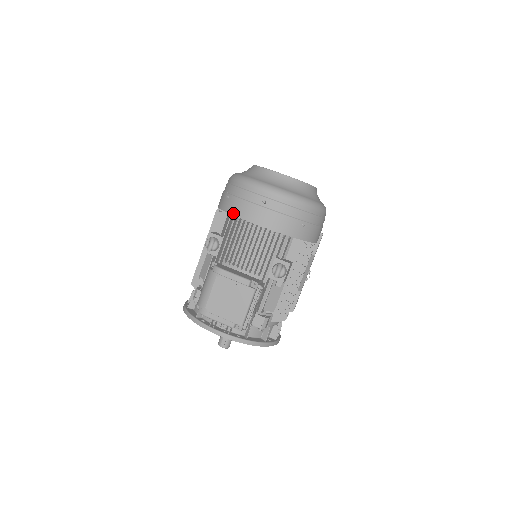
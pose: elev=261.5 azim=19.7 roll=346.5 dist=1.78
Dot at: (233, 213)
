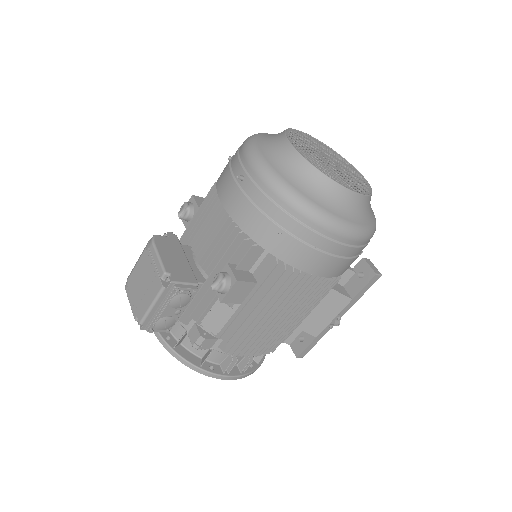
Dot at: (218, 181)
